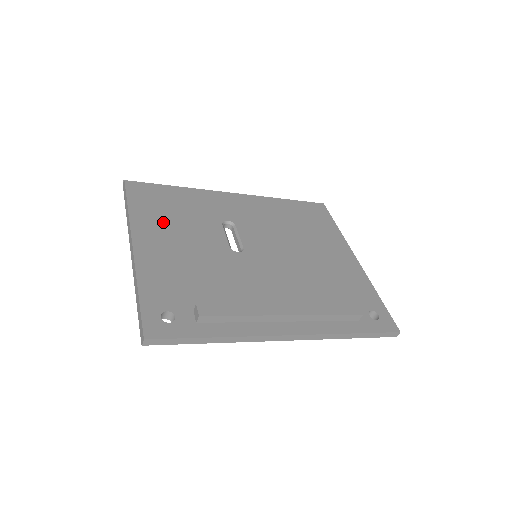
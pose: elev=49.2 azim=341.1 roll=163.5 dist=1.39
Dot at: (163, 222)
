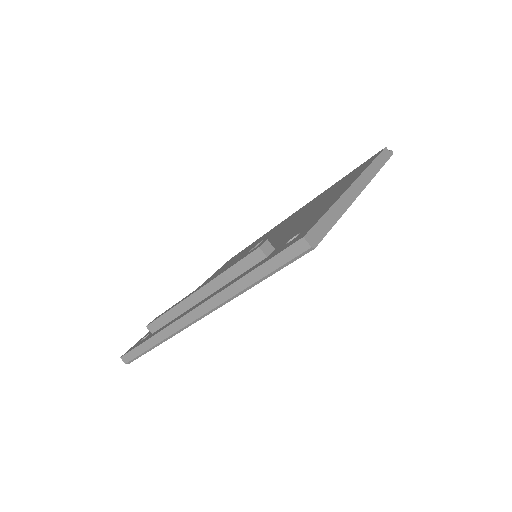
Dot at: (217, 273)
